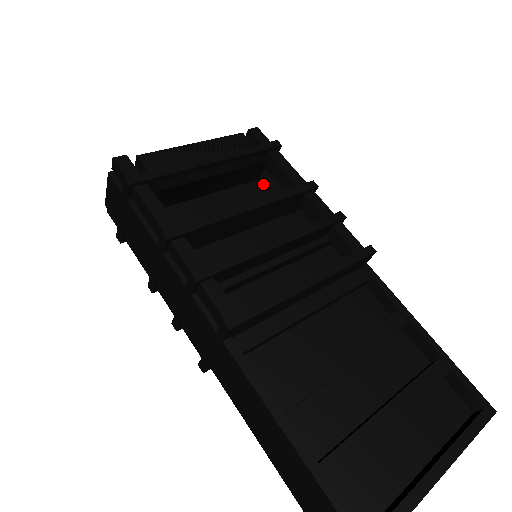
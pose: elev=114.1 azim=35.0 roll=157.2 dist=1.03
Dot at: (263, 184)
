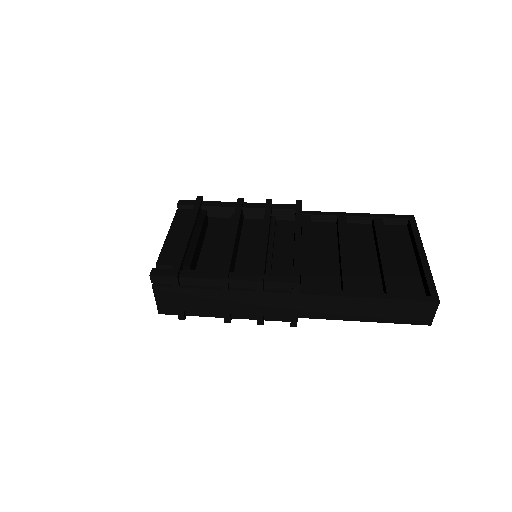
Dot at: (213, 224)
